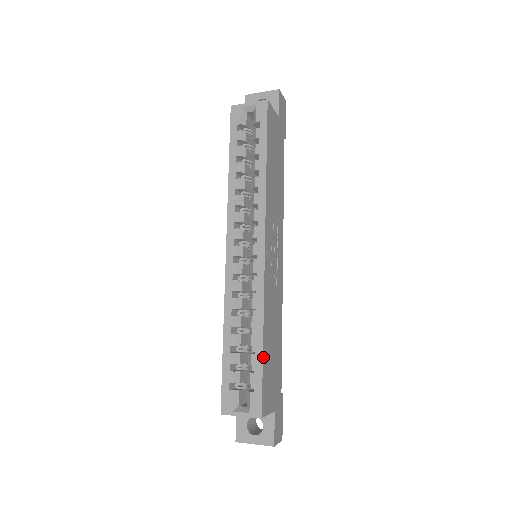
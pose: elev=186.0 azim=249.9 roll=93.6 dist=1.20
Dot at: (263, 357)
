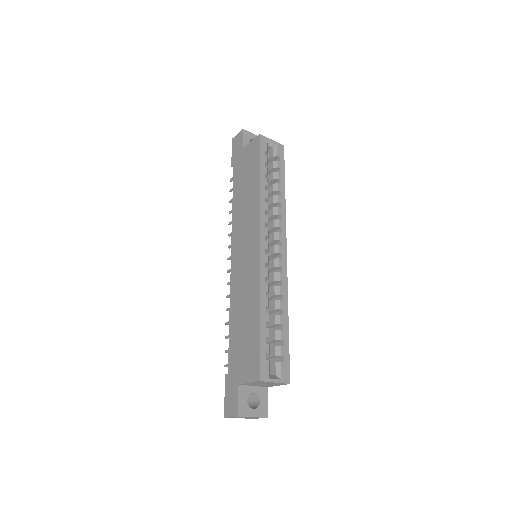
Dot at: (288, 334)
